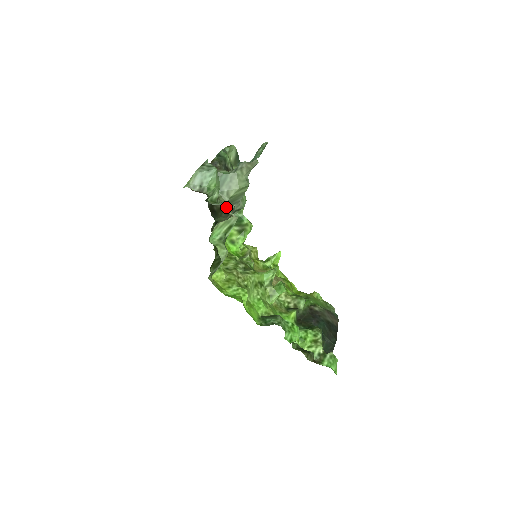
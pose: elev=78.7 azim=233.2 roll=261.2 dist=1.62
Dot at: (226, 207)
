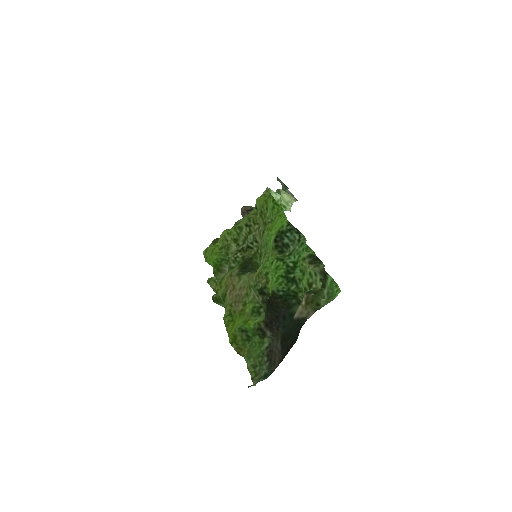
Dot at: occluded
